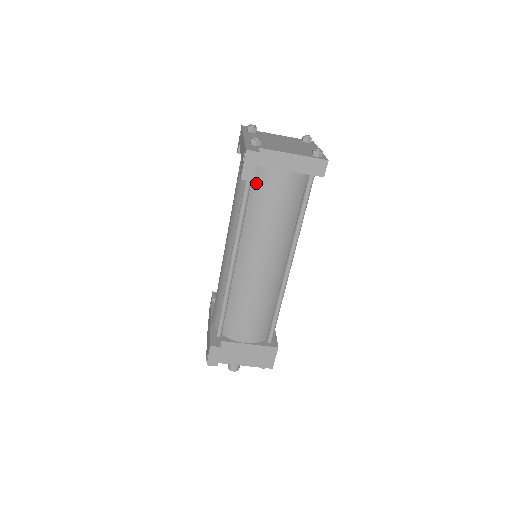
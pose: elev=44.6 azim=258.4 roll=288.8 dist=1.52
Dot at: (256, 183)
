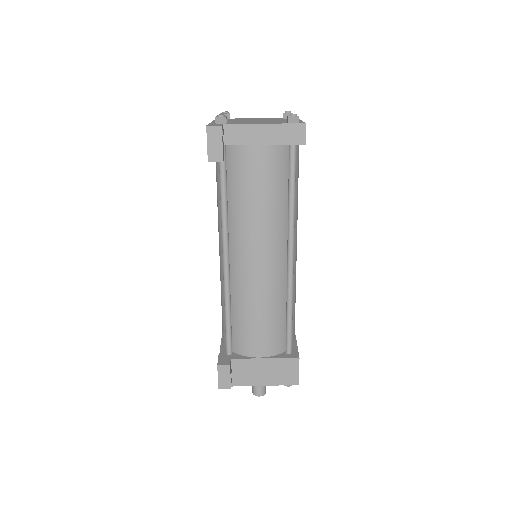
Dot at: (232, 167)
